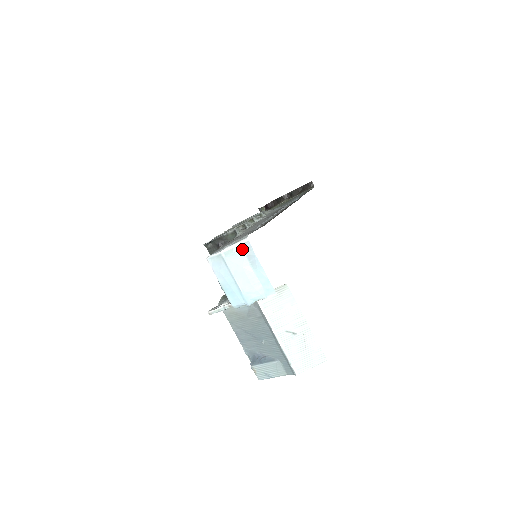
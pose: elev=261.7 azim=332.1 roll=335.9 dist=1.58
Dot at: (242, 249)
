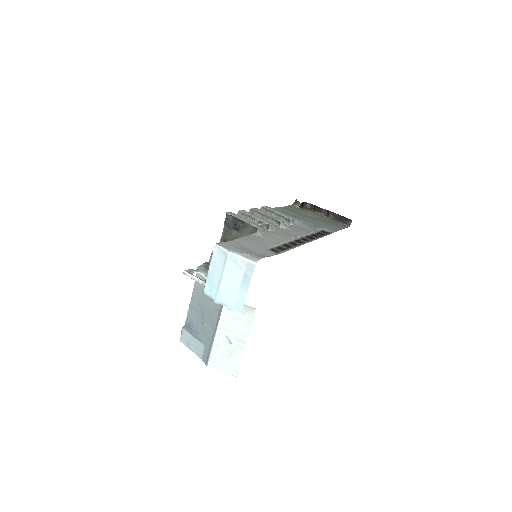
Dot at: (246, 266)
